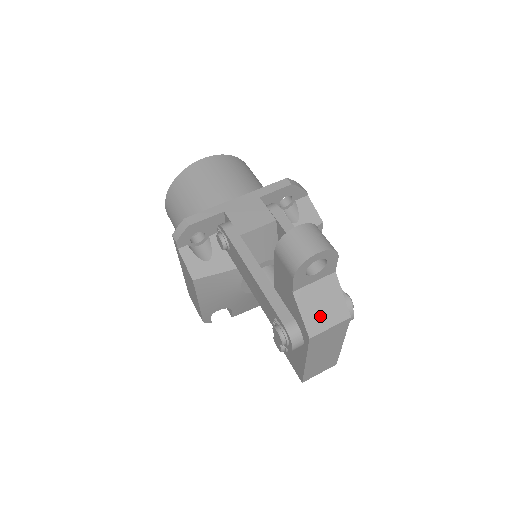
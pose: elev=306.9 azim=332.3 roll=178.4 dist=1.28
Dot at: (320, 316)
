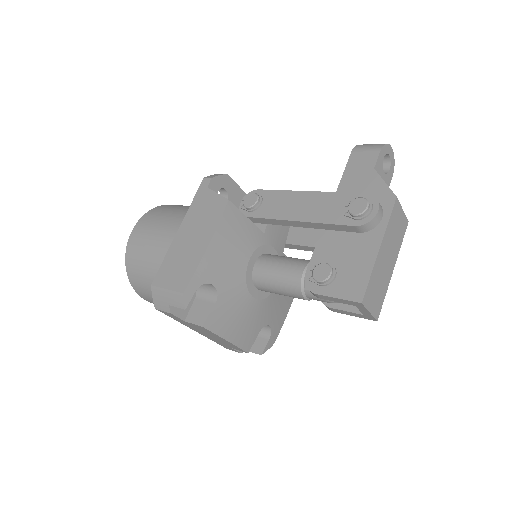
Dot at: occluded
